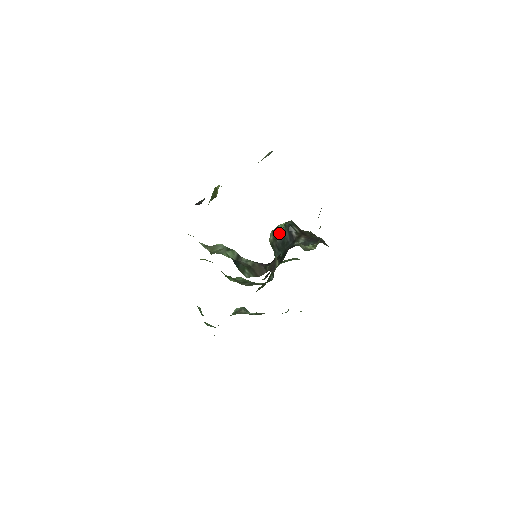
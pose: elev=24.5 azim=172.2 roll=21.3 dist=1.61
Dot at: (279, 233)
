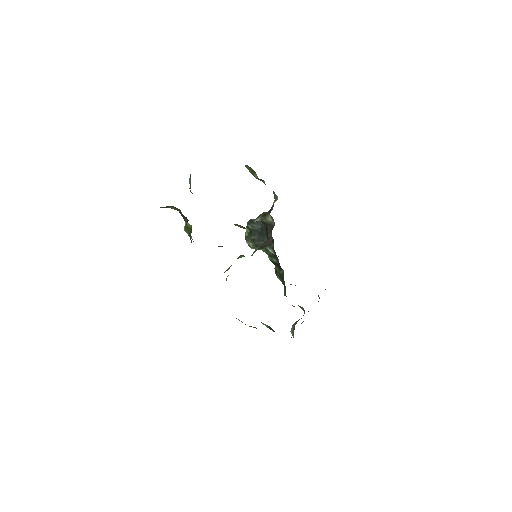
Dot at: (251, 235)
